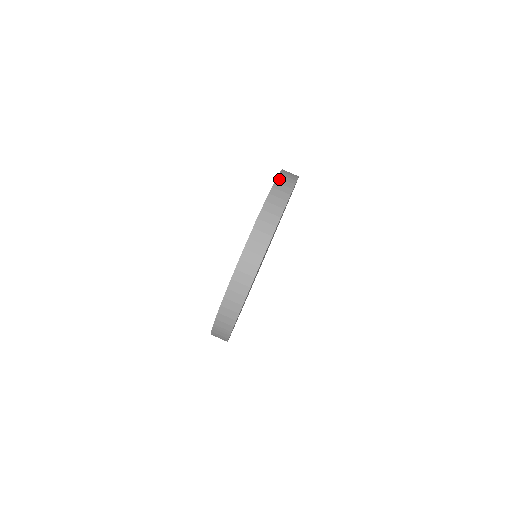
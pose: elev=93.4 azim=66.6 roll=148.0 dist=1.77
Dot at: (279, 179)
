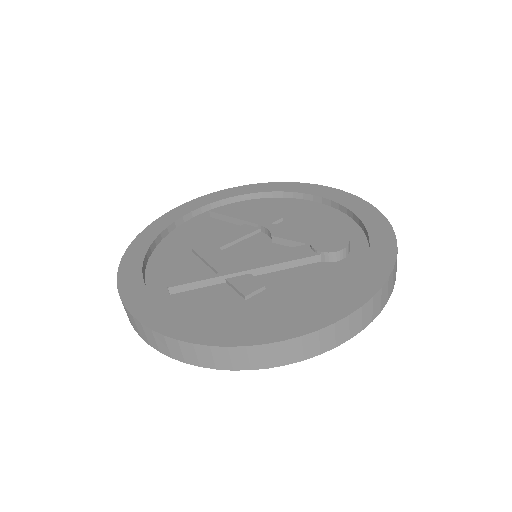
Dot at: (388, 223)
